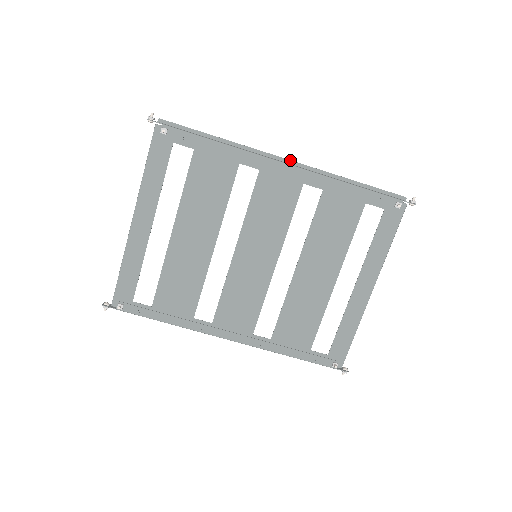
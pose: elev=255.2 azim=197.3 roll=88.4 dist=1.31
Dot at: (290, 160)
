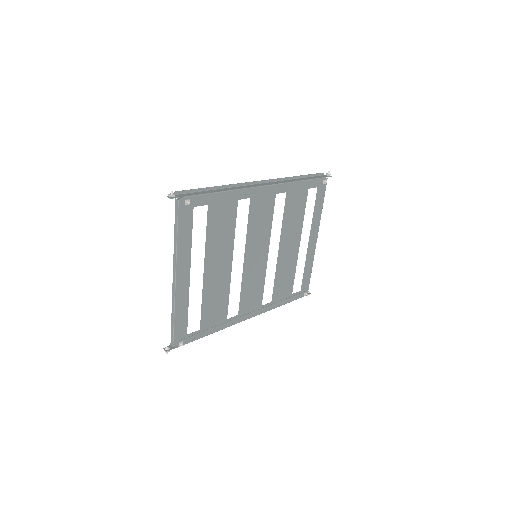
Dot at: (262, 180)
